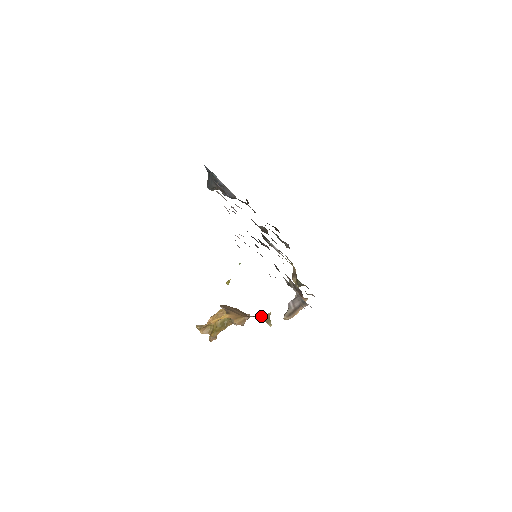
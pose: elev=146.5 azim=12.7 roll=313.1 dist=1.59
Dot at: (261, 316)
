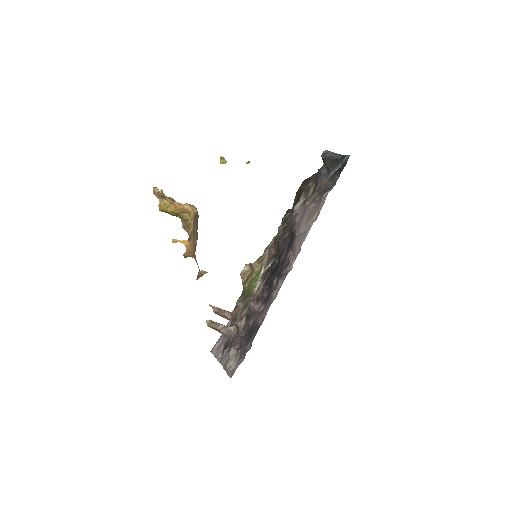
Dot at: (201, 271)
